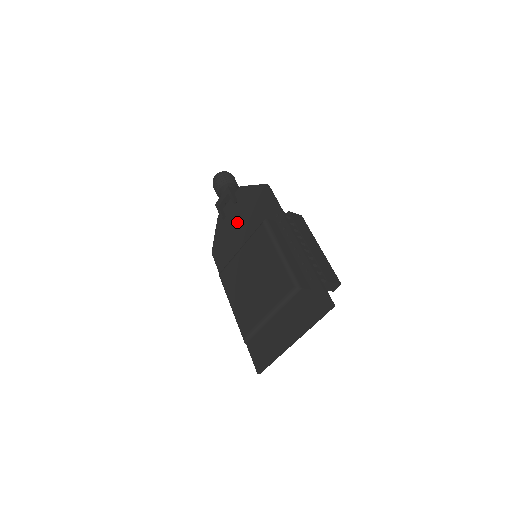
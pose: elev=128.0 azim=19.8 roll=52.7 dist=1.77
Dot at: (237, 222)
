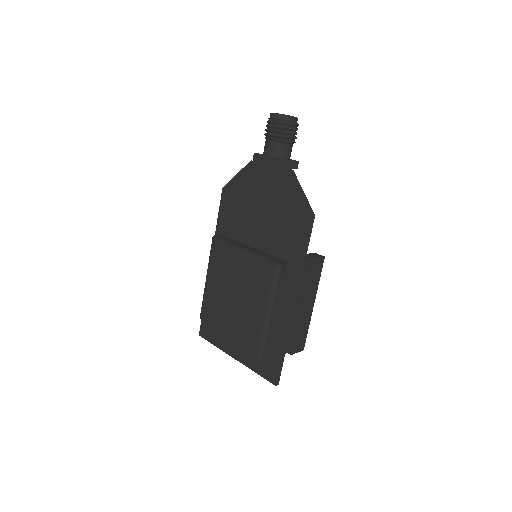
Dot at: (262, 202)
